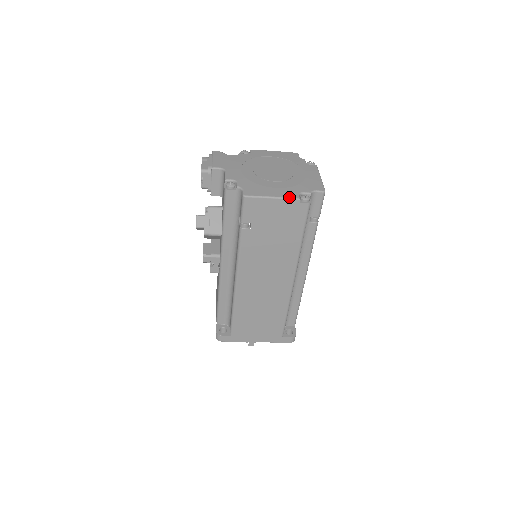
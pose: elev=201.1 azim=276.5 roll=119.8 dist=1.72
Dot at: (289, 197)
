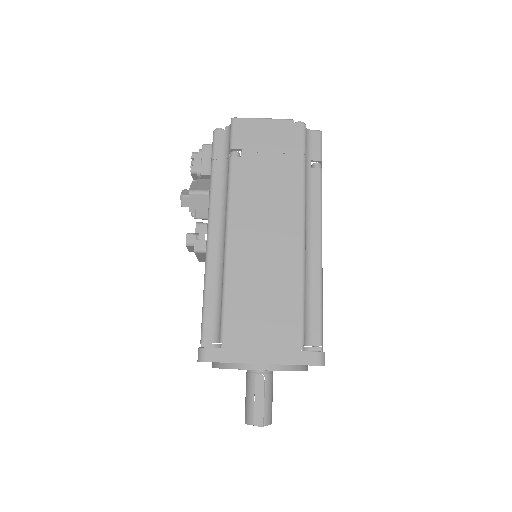
Dot at: (281, 119)
